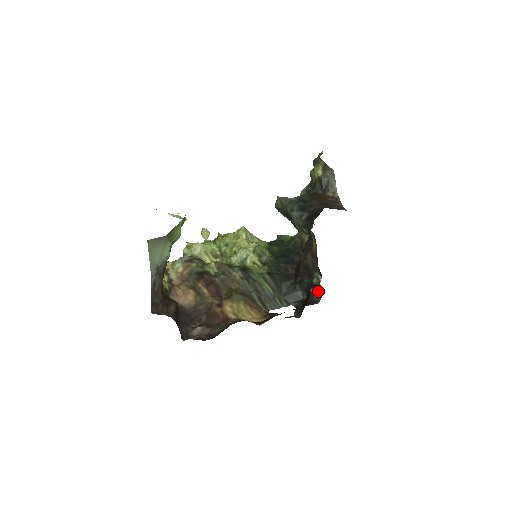
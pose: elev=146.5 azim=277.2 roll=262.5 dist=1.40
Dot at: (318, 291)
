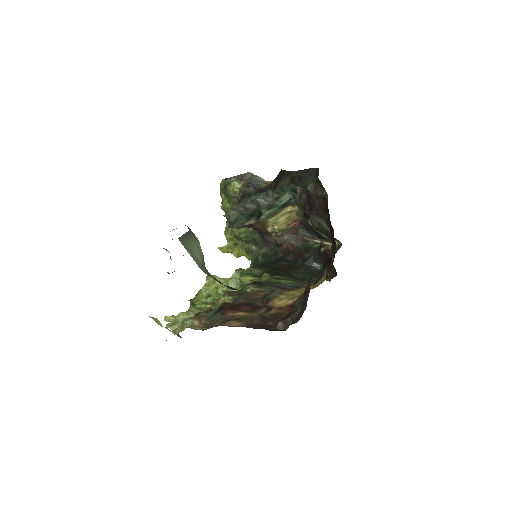
Dot at: (328, 245)
